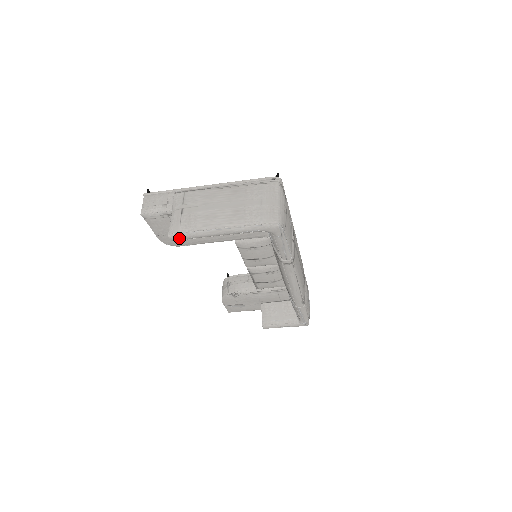
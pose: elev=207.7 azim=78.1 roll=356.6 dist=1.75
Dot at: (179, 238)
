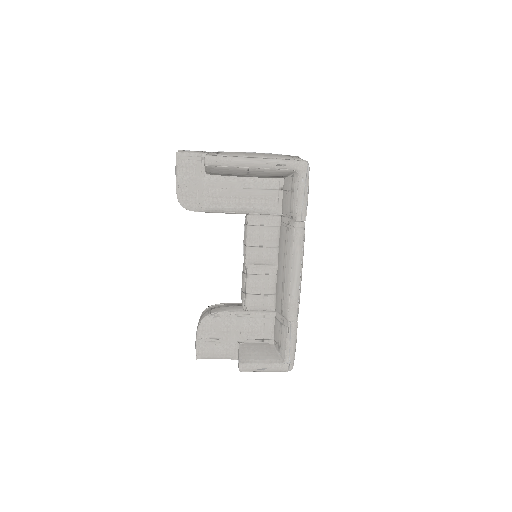
Dot at: (214, 161)
